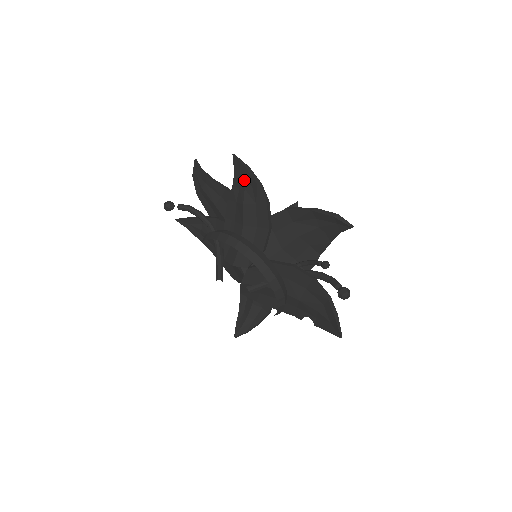
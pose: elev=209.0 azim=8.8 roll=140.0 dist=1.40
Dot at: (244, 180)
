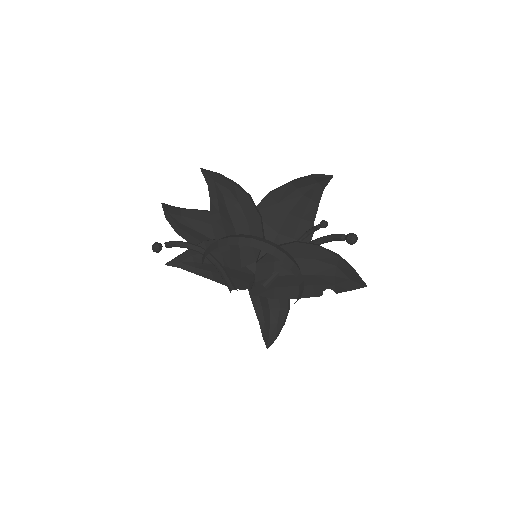
Dot at: (219, 187)
